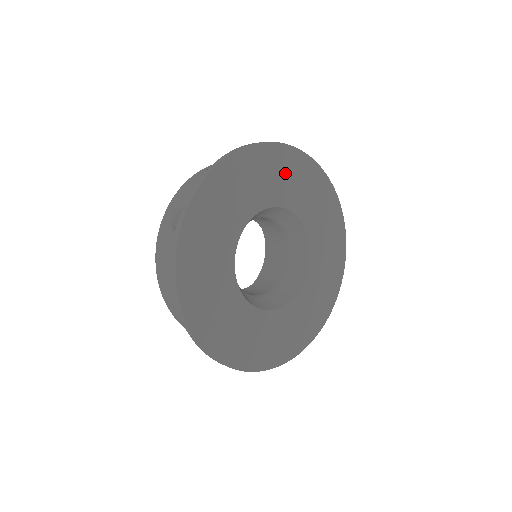
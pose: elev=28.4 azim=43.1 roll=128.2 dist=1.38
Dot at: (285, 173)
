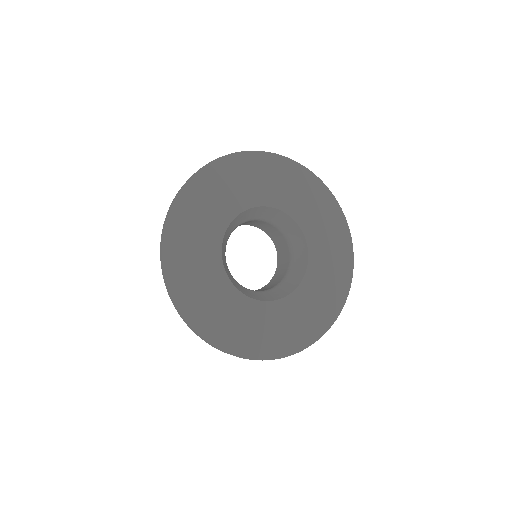
Dot at: (237, 179)
